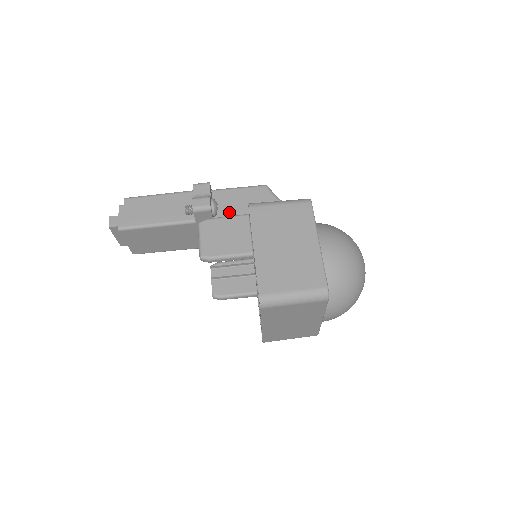
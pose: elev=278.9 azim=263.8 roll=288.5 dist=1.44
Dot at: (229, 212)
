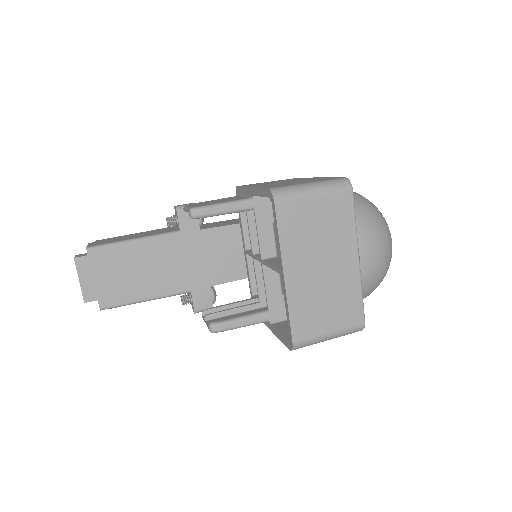
Dot at: (216, 225)
